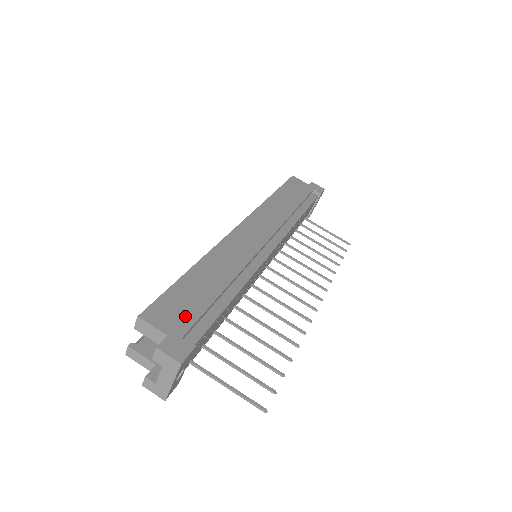
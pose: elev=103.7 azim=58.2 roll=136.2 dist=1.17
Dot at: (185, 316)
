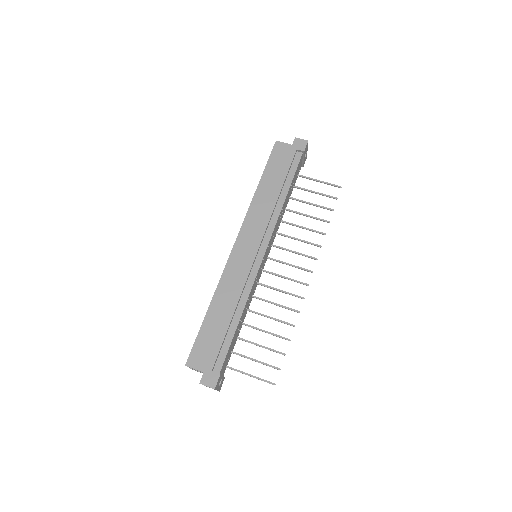
Dot at: (211, 354)
